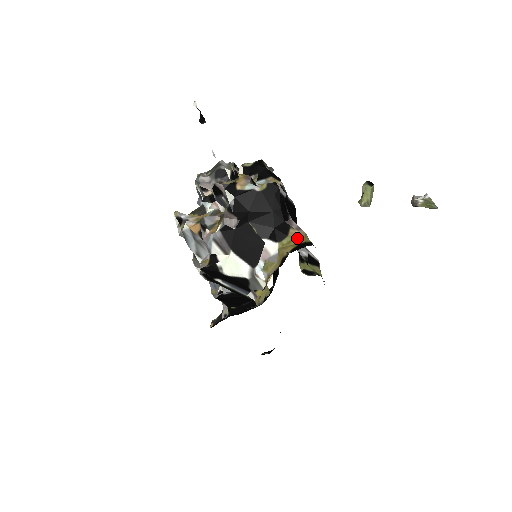
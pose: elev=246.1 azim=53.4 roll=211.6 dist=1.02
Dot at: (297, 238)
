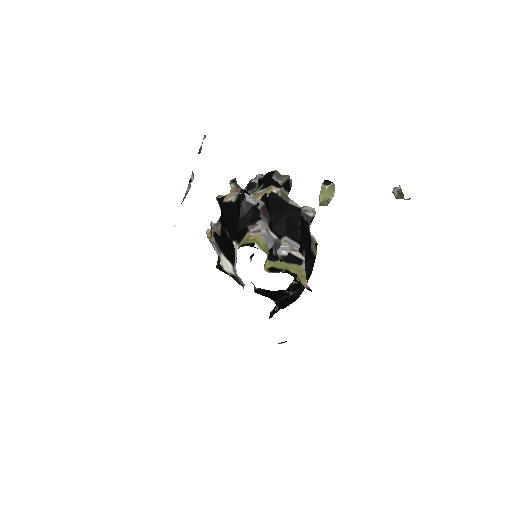
Dot at: (246, 240)
